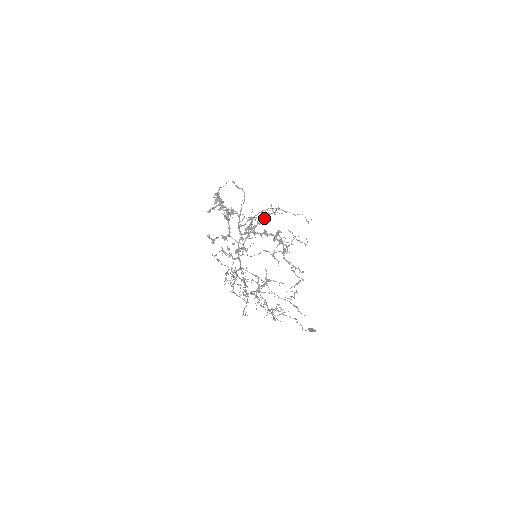
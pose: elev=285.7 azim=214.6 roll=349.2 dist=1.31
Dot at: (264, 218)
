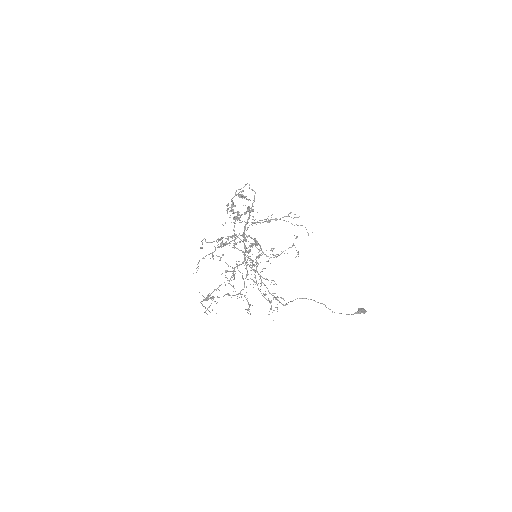
Dot at: (225, 242)
